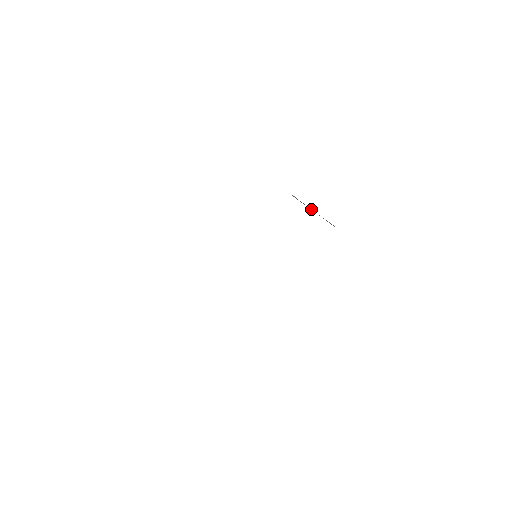
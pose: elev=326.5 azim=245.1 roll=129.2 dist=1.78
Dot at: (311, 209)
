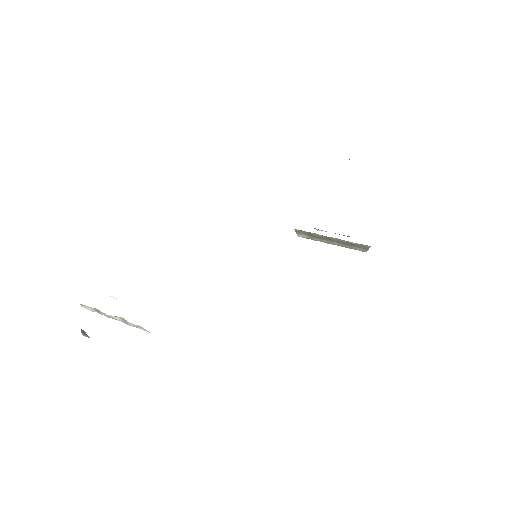
Dot at: (329, 240)
